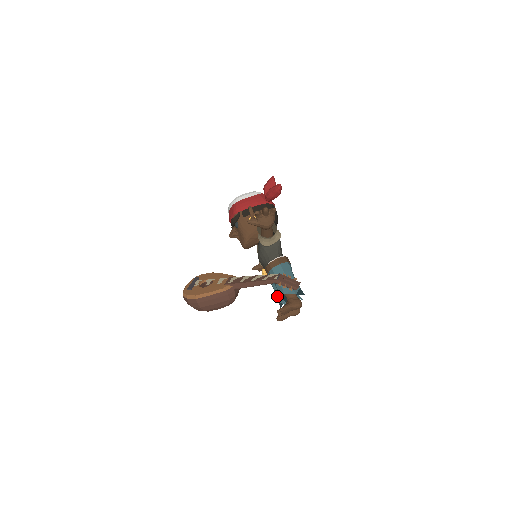
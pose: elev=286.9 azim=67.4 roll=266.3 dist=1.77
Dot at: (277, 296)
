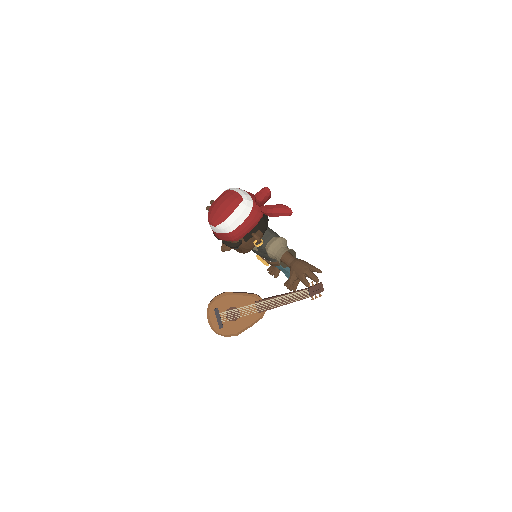
Dot at: occluded
